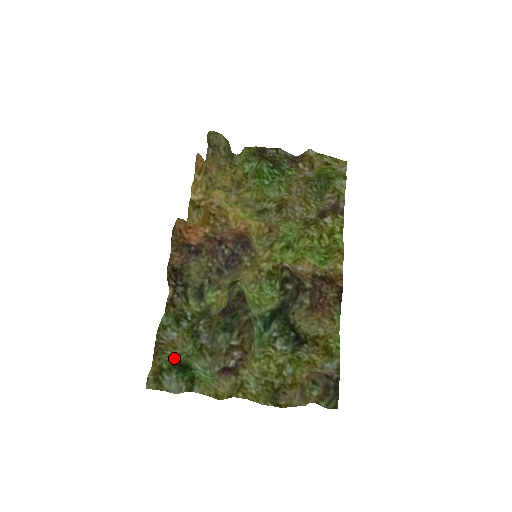
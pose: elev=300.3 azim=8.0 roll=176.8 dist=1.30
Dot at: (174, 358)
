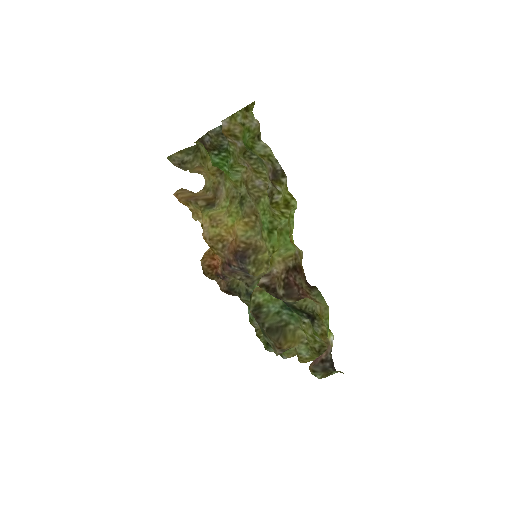
Dot at: occluded
